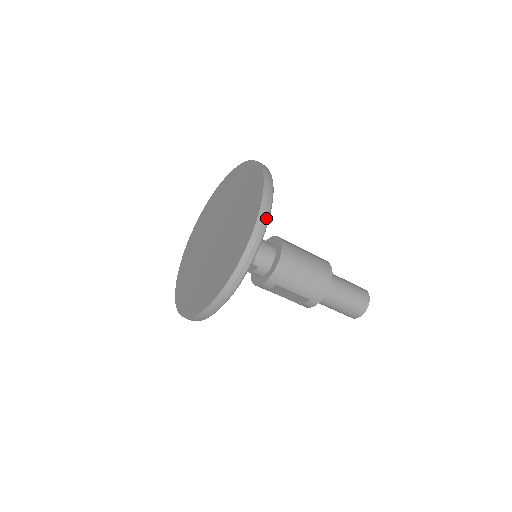
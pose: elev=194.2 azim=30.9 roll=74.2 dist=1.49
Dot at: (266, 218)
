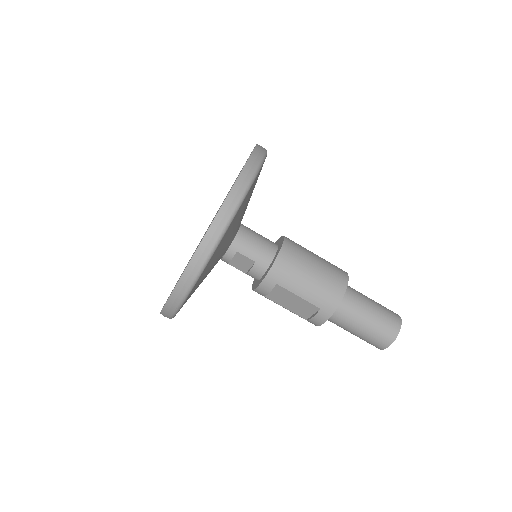
Dot at: (251, 174)
